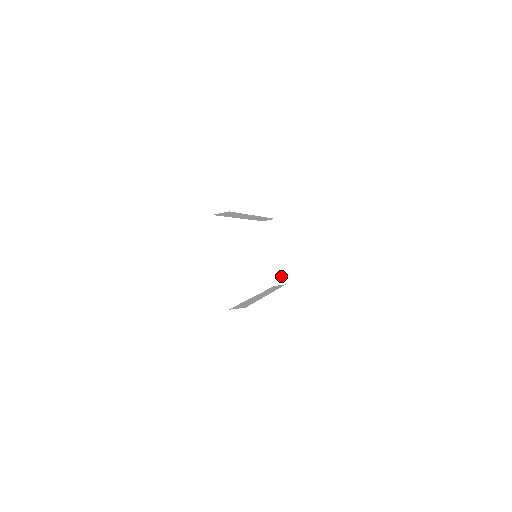
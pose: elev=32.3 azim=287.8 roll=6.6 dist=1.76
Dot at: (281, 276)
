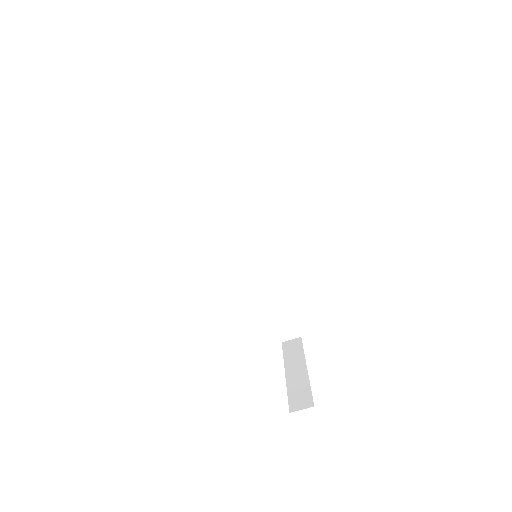
Dot at: (305, 397)
